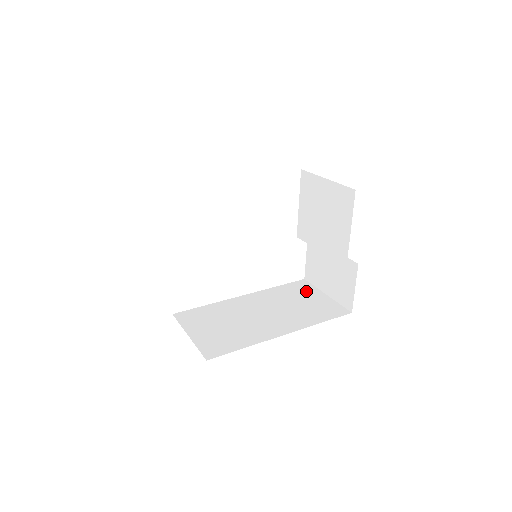
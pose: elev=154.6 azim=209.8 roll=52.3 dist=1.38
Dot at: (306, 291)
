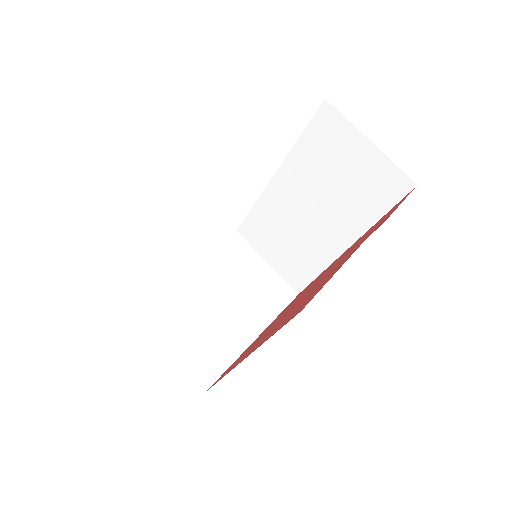
Dot at: (339, 141)
